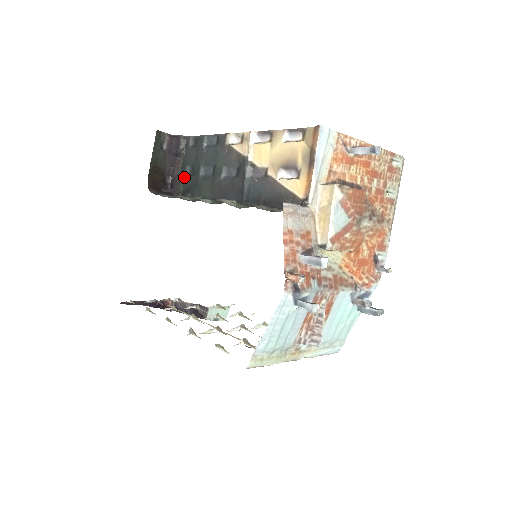
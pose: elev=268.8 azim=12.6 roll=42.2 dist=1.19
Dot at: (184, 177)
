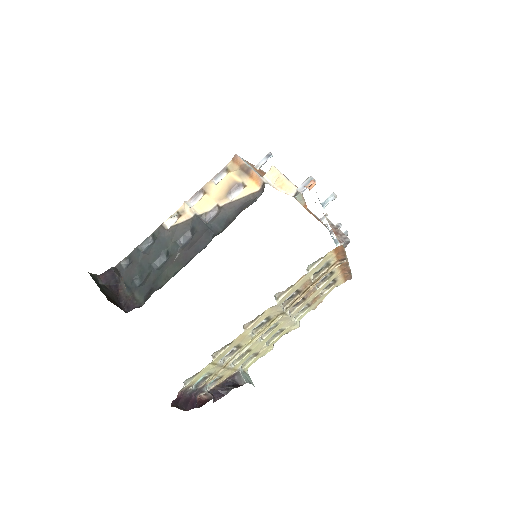
Dot at: (137, 289)
